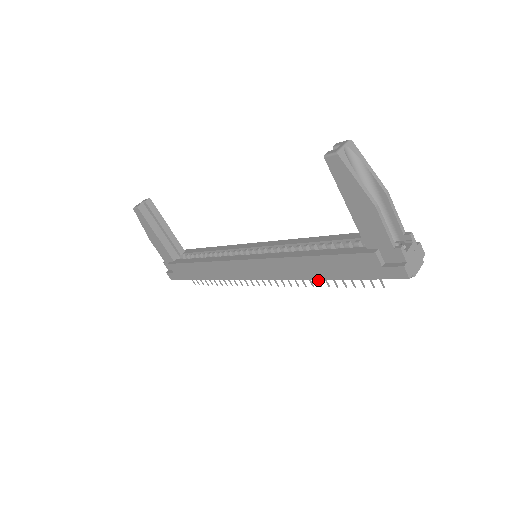
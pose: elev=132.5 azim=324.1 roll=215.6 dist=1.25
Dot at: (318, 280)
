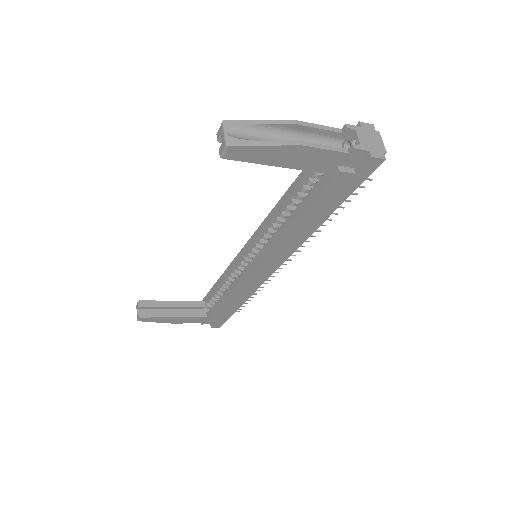
Dot at: occluded
